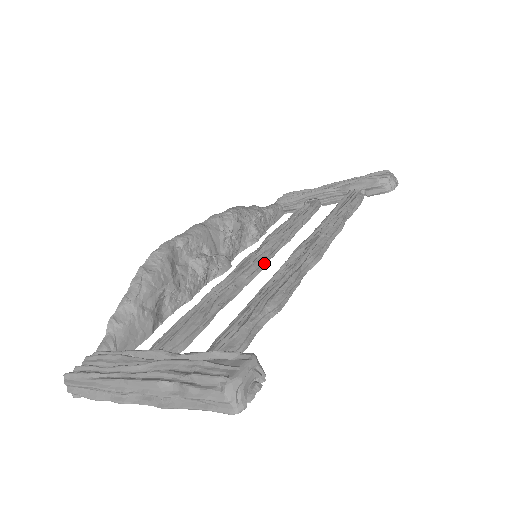
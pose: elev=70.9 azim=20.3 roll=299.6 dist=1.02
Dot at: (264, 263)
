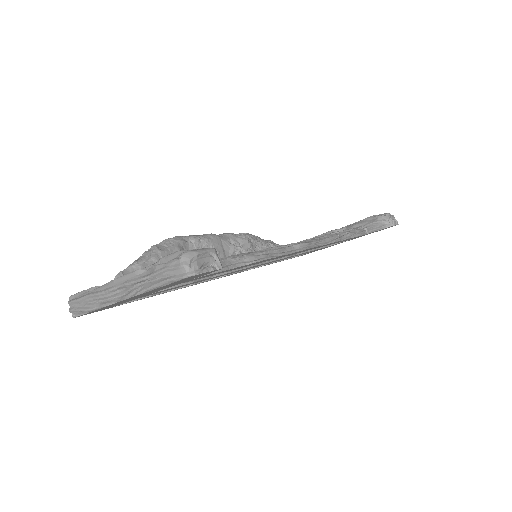
Dot at: occluded
